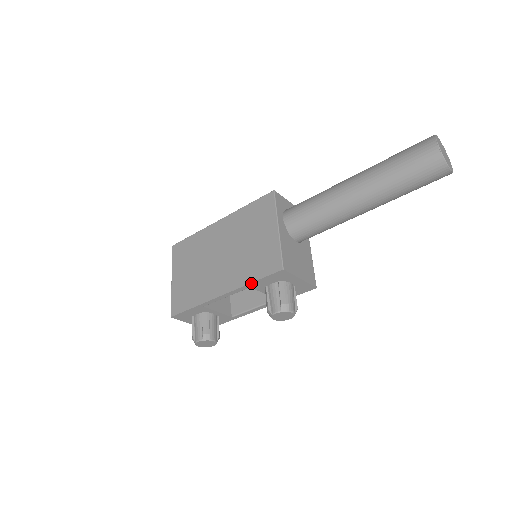
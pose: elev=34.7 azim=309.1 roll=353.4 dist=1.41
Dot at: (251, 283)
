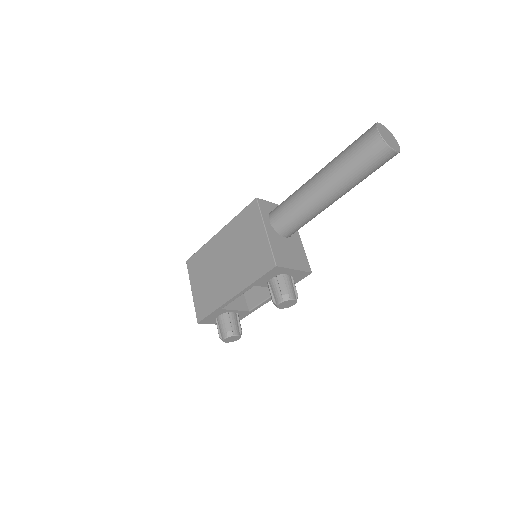
Dot at: (254, 282)
